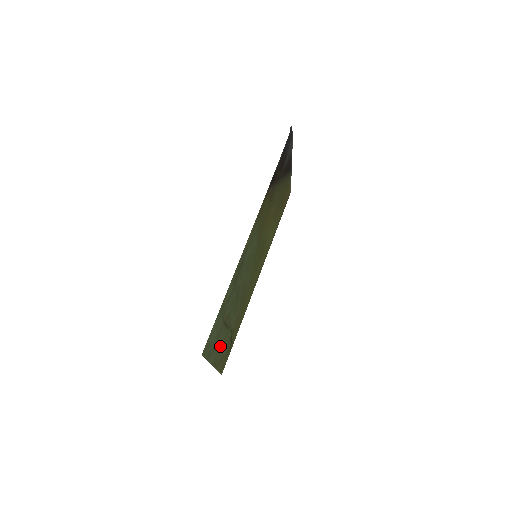
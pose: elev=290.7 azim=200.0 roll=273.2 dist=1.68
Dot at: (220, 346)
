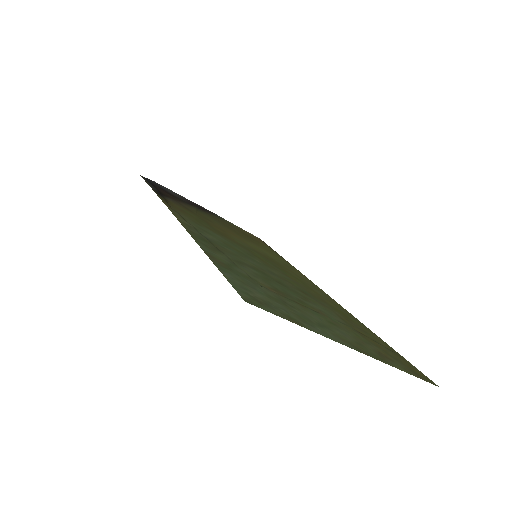
Dot at: (332, 329)
